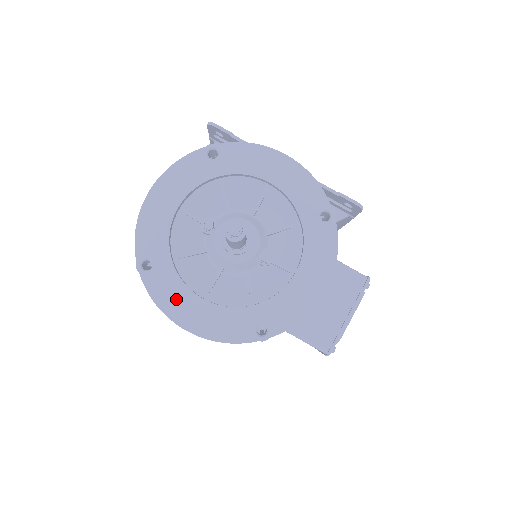
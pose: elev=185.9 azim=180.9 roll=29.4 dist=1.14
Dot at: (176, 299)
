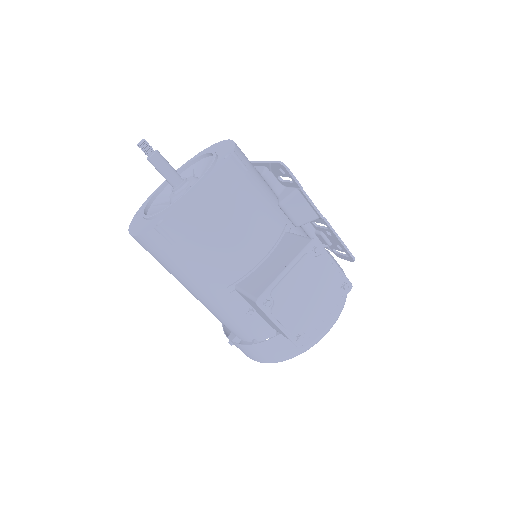
Dot at: (138, 222)
